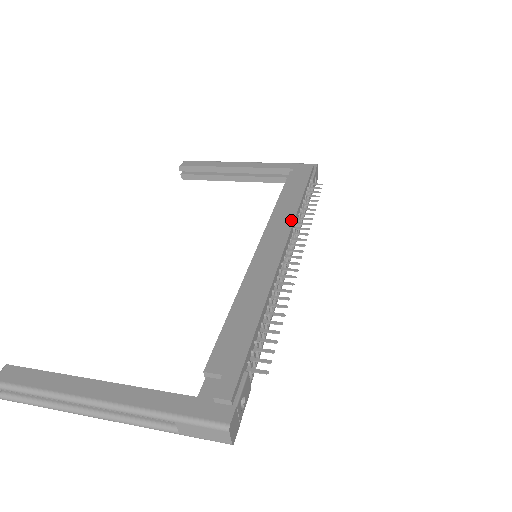
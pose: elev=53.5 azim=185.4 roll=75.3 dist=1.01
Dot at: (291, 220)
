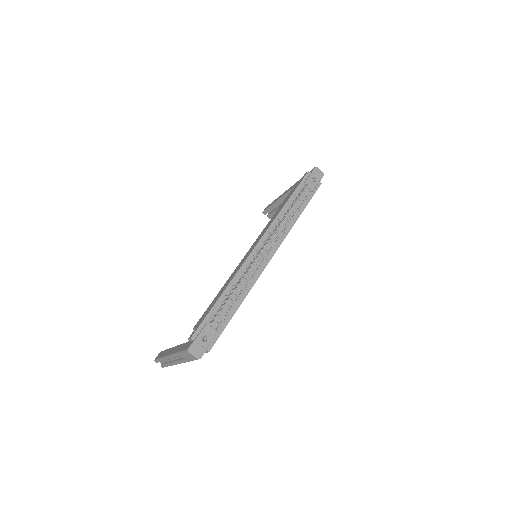
Dot at: (270, 224)
